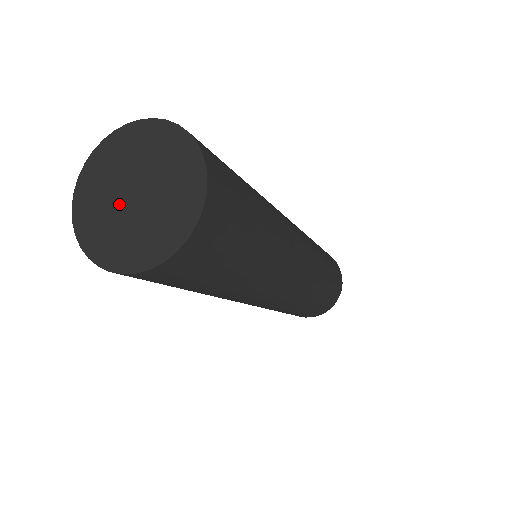
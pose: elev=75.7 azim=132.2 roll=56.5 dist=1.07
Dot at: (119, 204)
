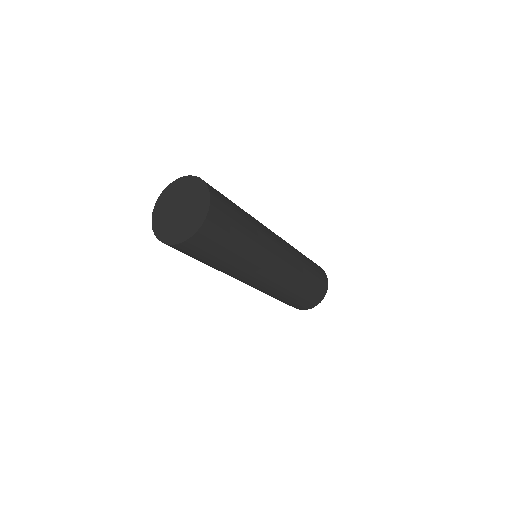
Dot at: (172, 211)
